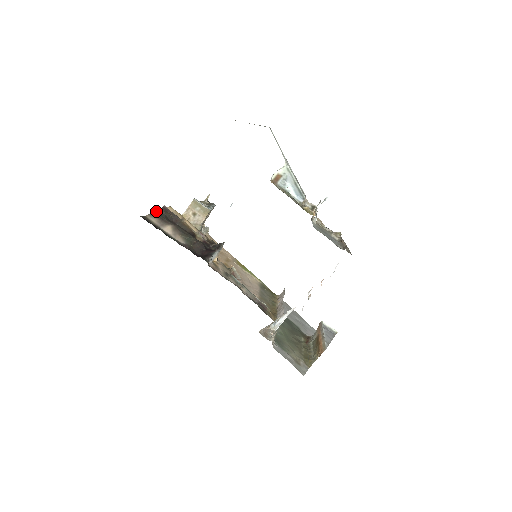
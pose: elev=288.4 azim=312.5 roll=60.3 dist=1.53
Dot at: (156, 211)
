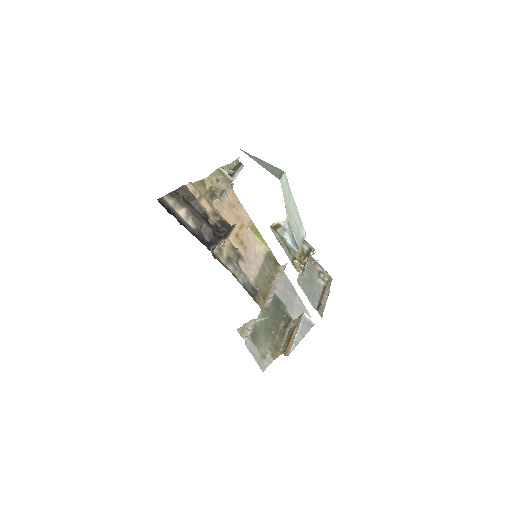
Dot at: (175, 190)
